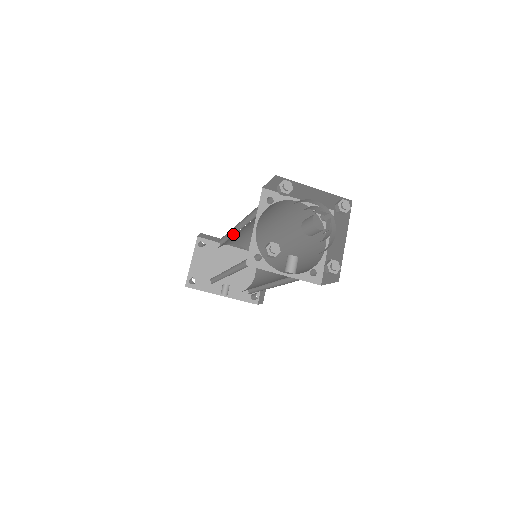
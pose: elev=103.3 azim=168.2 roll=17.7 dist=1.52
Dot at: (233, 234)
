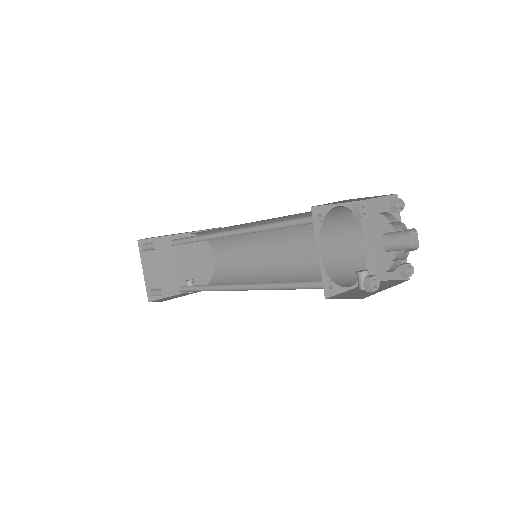
Dot at: (211, 236)
